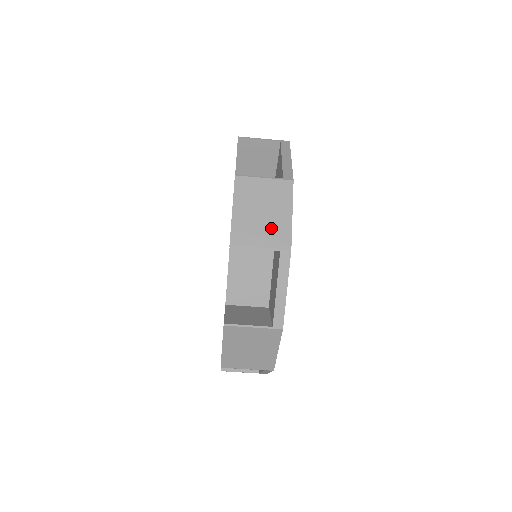
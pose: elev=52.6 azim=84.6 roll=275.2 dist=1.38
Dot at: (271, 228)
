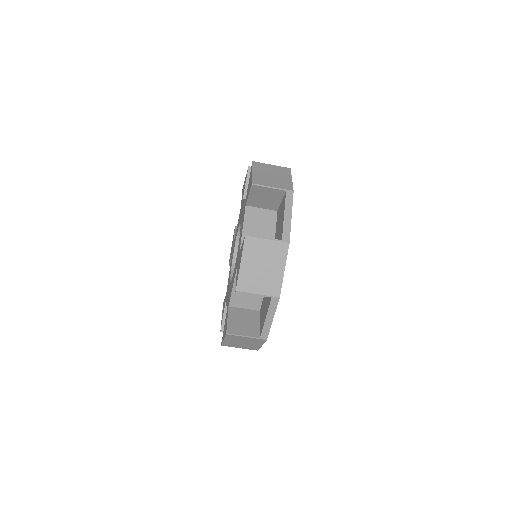
Dot at: (267, 280)
